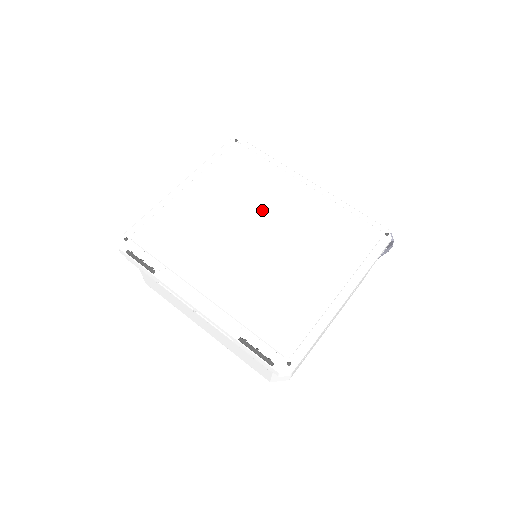
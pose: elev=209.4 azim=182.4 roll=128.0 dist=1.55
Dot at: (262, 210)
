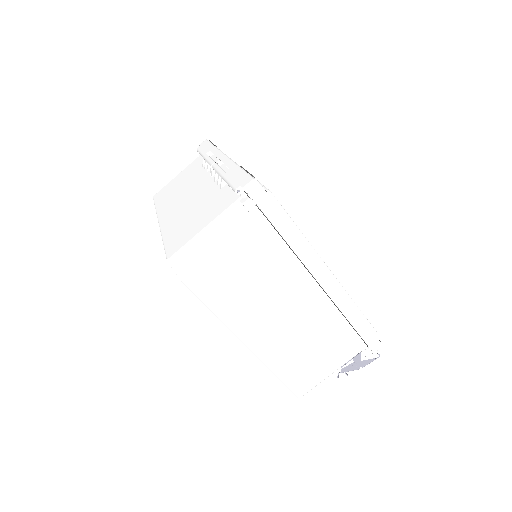
Dot at: occluded
